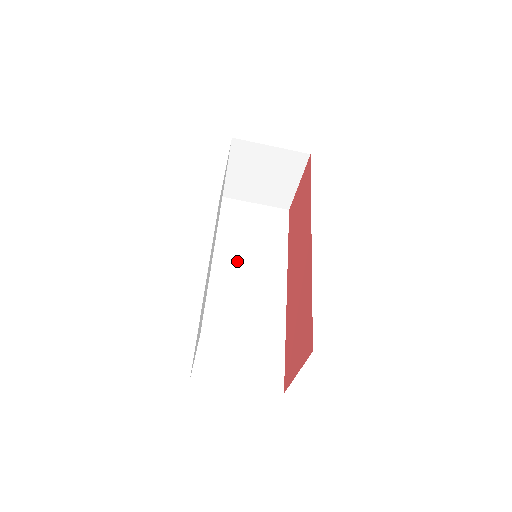
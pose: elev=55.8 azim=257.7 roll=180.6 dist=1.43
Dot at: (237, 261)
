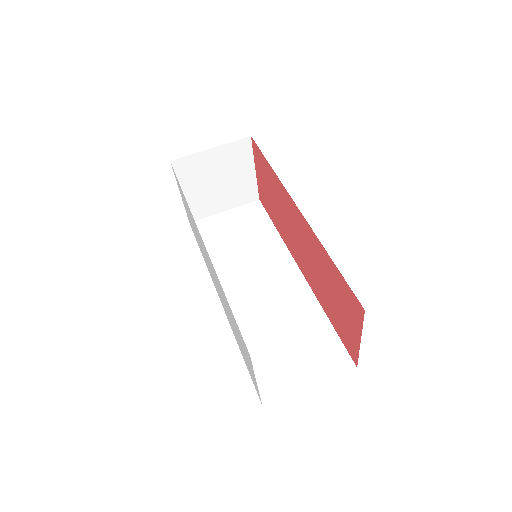
Dot at: (240, 272)
